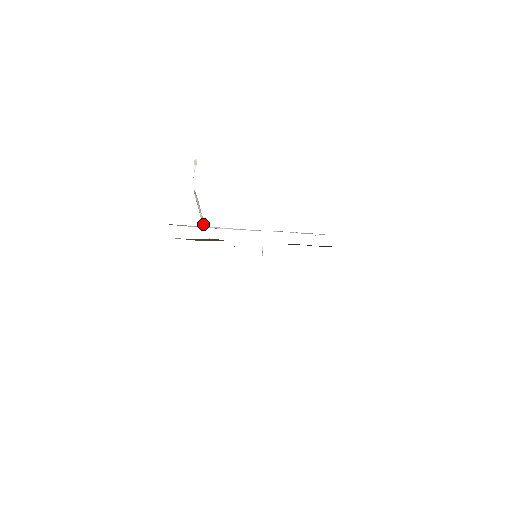
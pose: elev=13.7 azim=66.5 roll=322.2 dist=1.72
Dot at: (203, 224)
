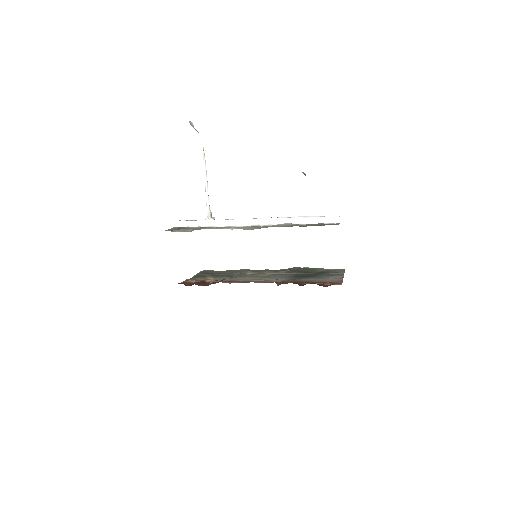
Dot at: (208, 217)
